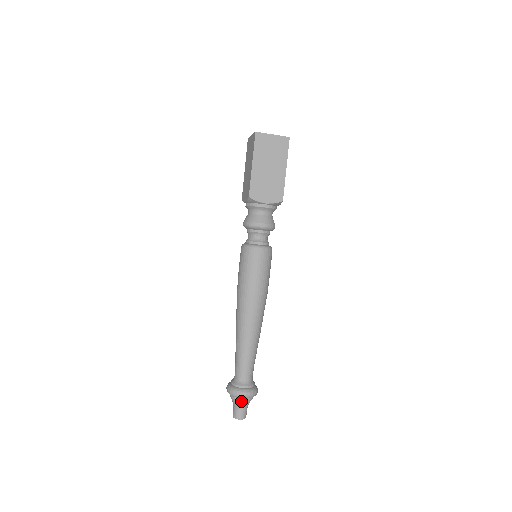
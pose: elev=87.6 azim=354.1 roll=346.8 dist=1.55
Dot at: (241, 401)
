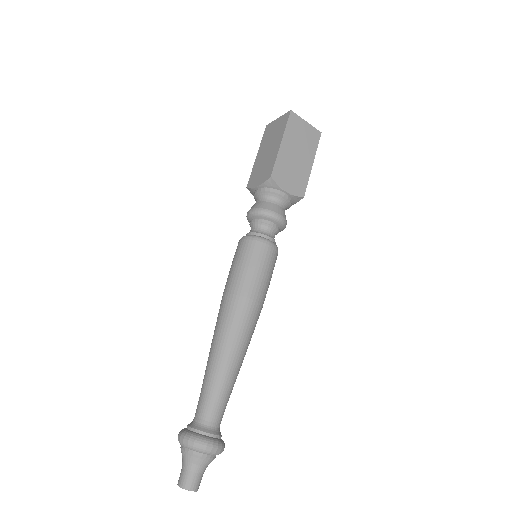
Dot at: (202, 458)
